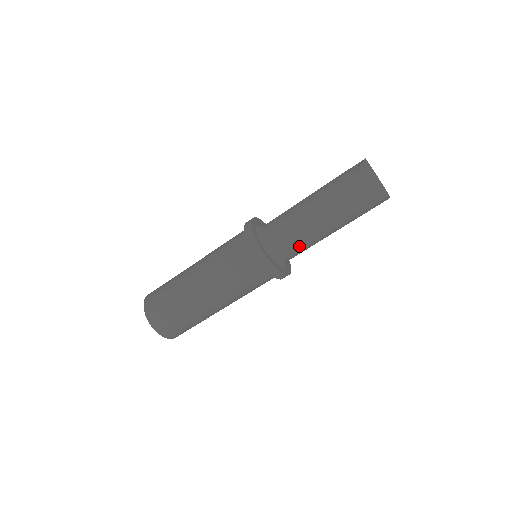
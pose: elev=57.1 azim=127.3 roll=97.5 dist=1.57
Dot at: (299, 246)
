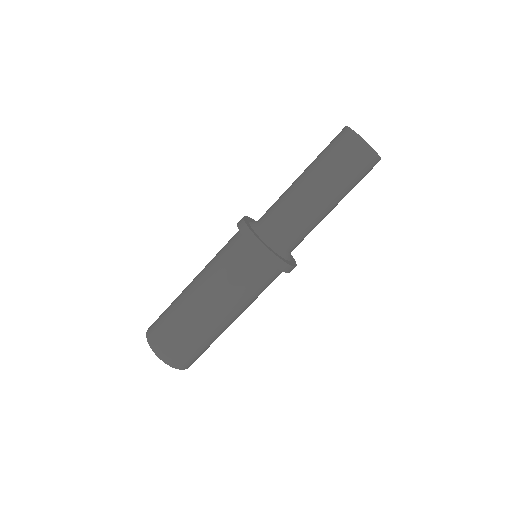
Dot at: (281, 214)
